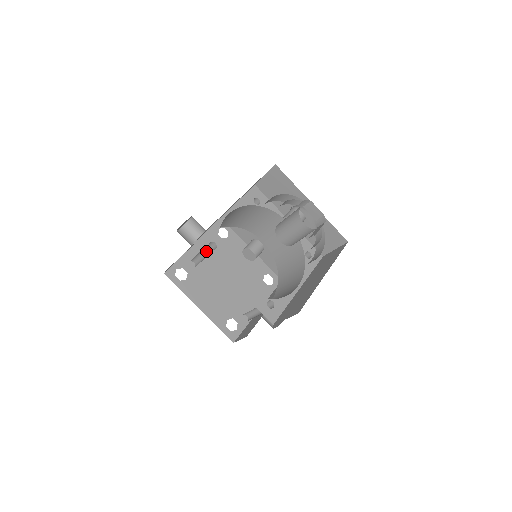
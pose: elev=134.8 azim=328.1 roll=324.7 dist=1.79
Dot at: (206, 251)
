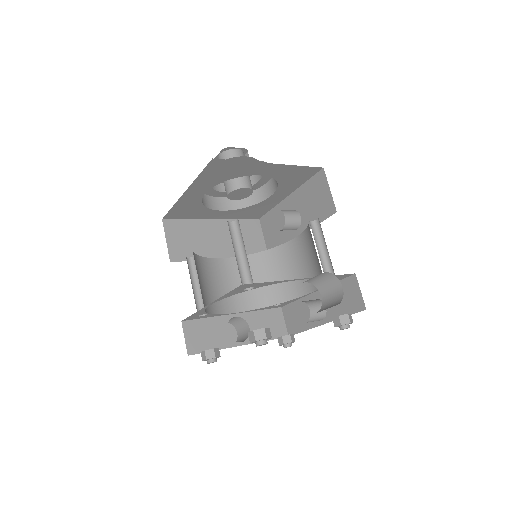
Dot at: occluded
